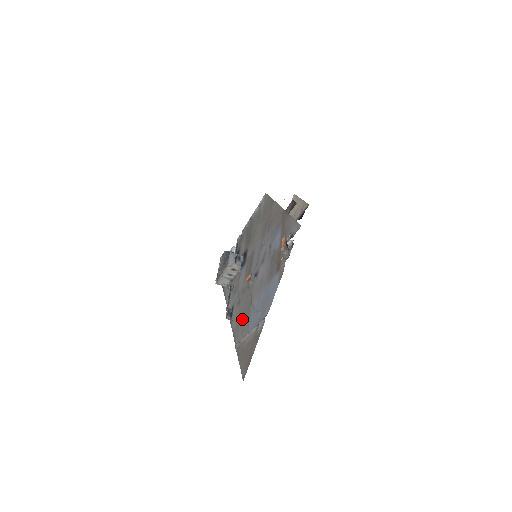
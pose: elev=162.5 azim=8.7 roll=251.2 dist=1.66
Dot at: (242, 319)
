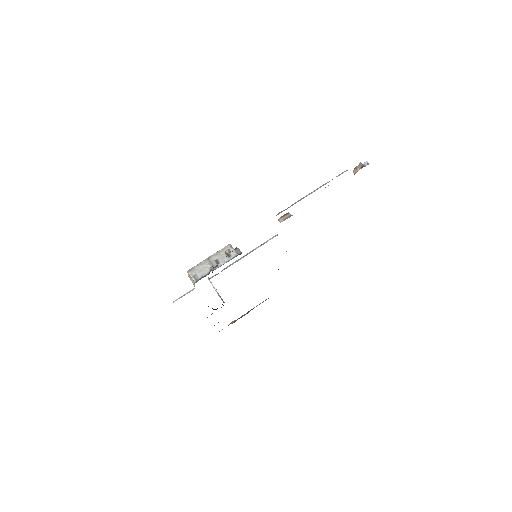
Dot at: occluded
